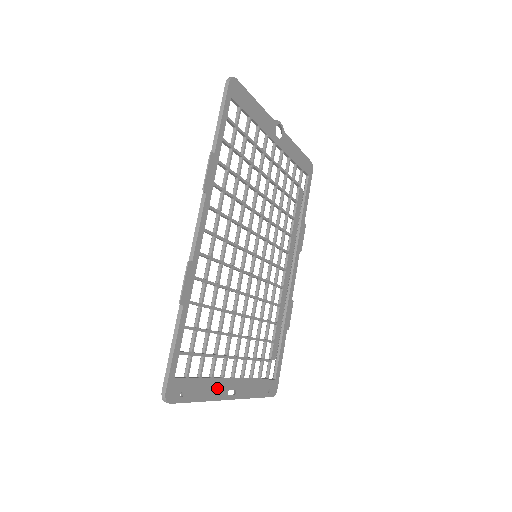
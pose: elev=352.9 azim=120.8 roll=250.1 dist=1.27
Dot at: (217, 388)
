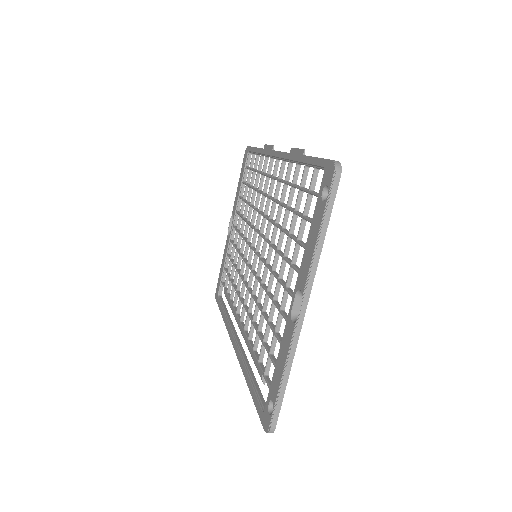
Dot at: occluded
